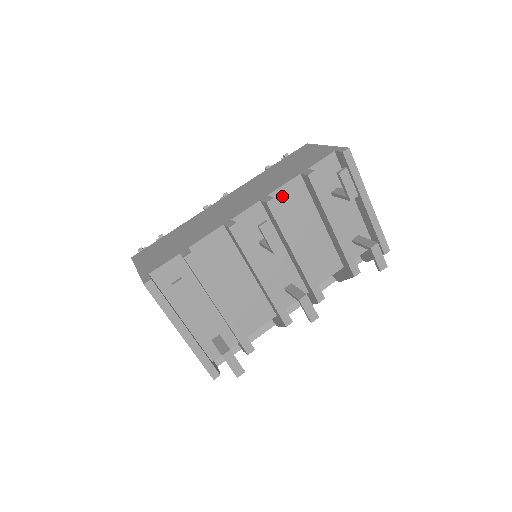
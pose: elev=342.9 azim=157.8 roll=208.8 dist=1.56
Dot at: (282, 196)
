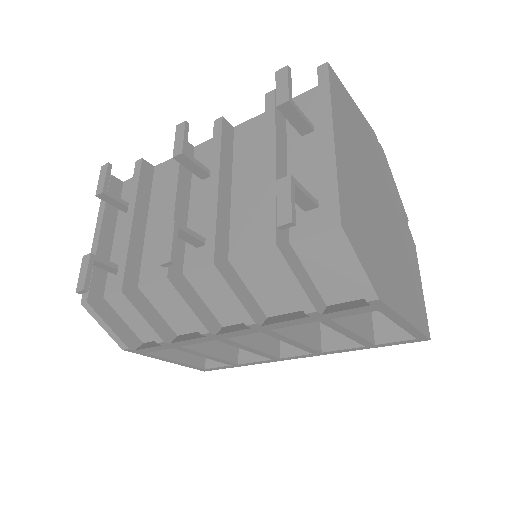
Dot at: (247, 130)
